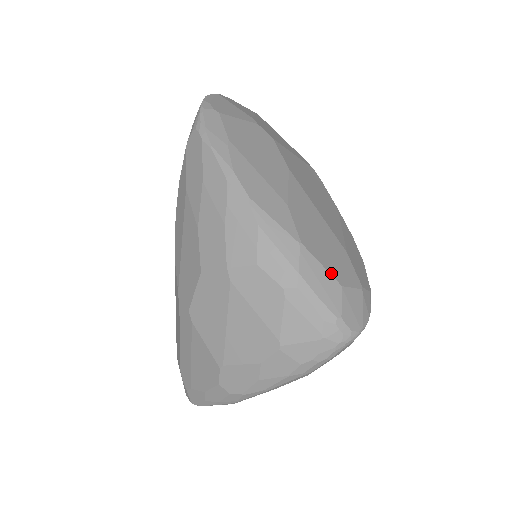
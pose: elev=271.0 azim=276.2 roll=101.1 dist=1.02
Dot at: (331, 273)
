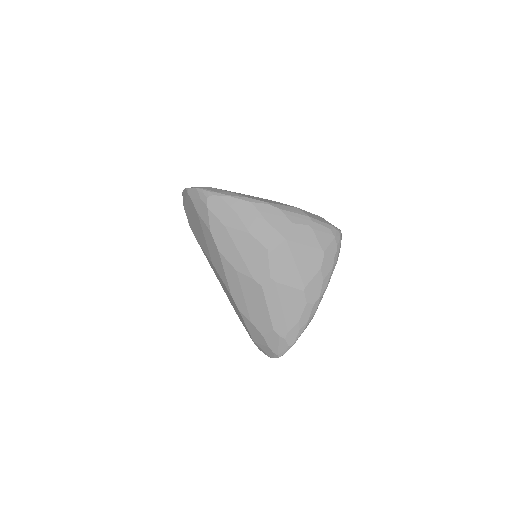
Dot at: (314, 214)
